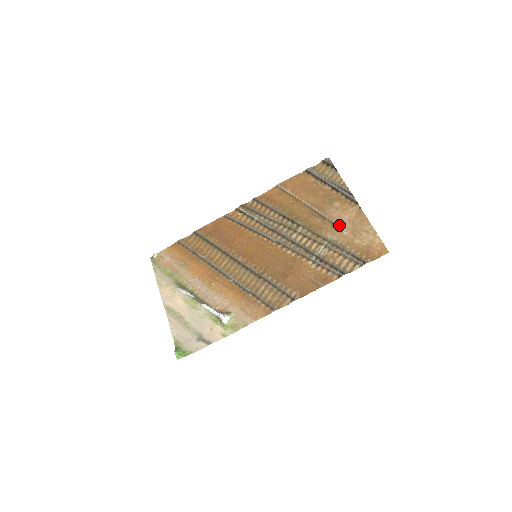
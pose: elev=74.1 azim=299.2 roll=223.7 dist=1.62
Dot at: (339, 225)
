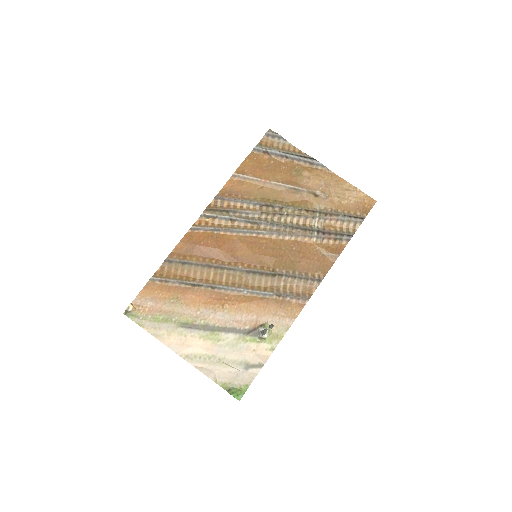
Dot at: (321, 193)
